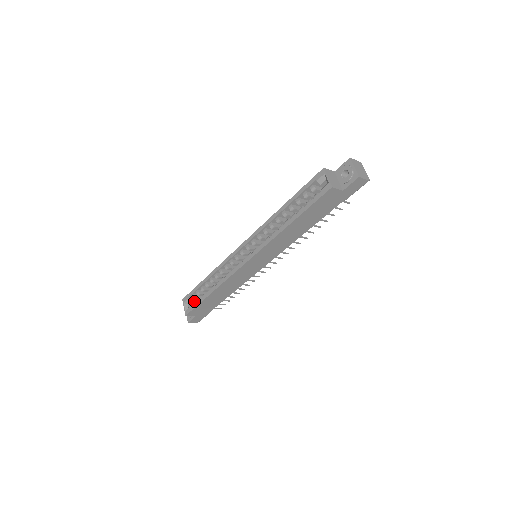
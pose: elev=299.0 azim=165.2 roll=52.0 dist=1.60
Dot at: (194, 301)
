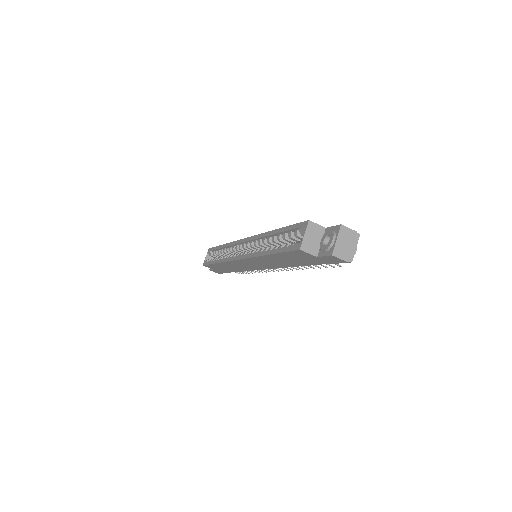
Dot at: (215, 256)
